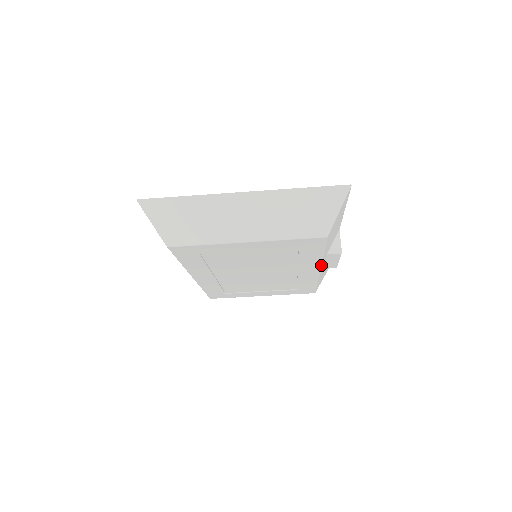
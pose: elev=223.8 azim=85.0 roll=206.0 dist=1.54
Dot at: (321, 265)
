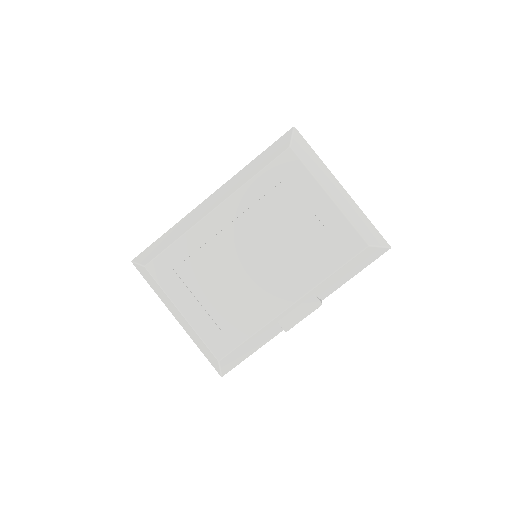
Dot at: (305, 295)
